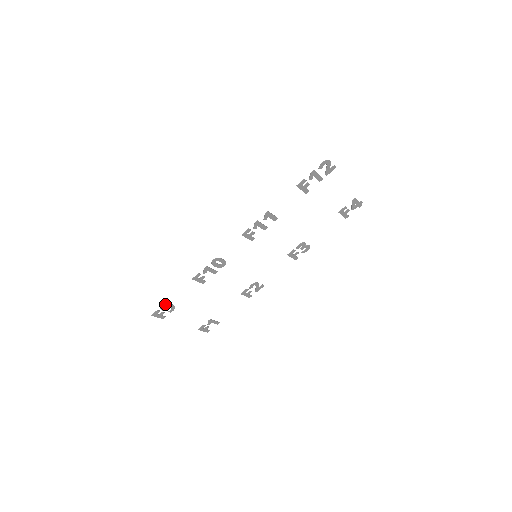
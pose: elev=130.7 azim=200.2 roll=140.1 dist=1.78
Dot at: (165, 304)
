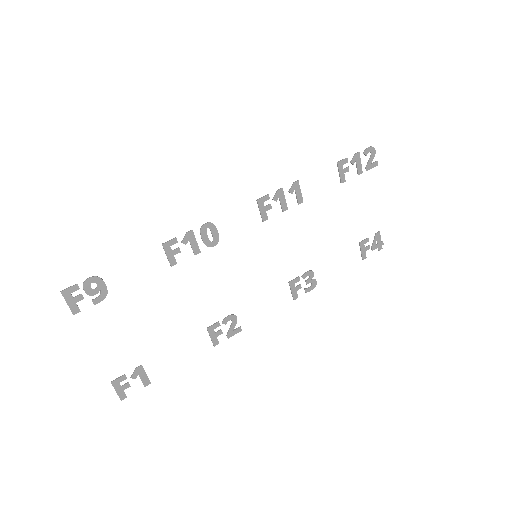
Dot at: (96, 276)
